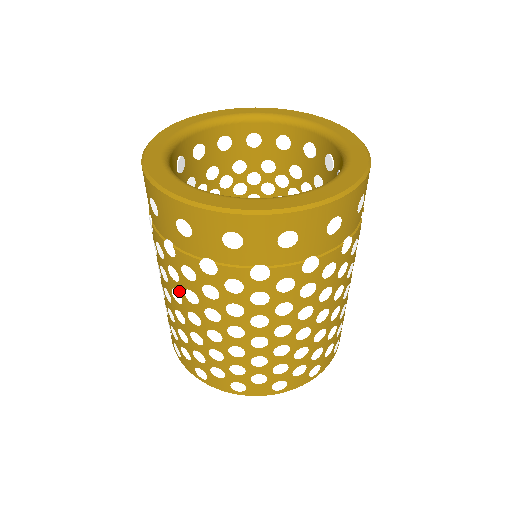
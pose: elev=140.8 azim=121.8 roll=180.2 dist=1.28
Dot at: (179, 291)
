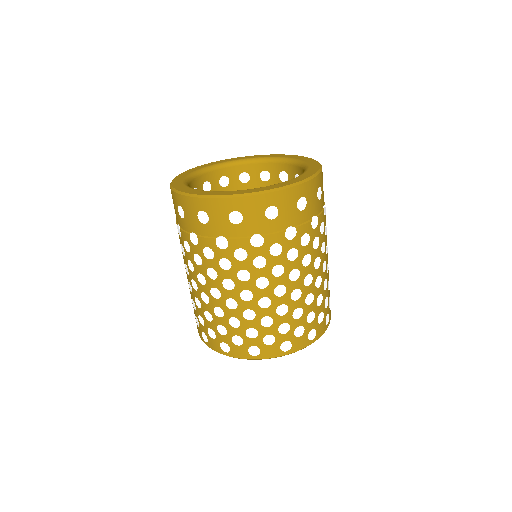
Dot at: (186, 264)
